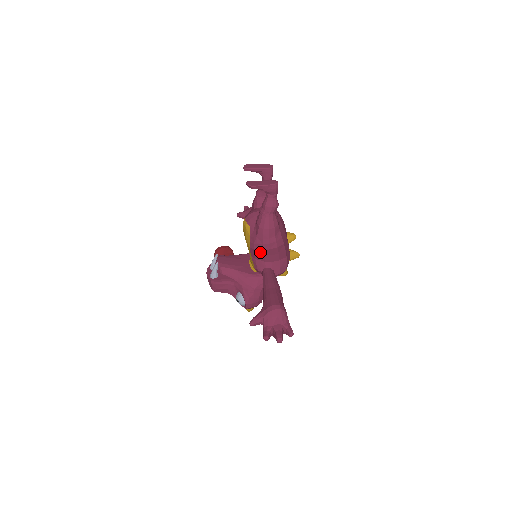
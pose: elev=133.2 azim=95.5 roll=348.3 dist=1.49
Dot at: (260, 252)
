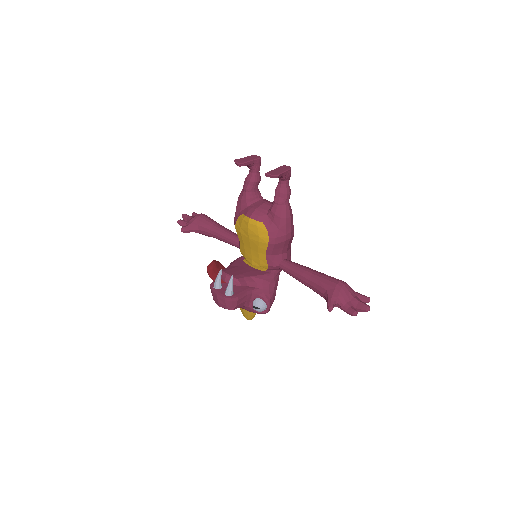
Dot at: (280, 245)
